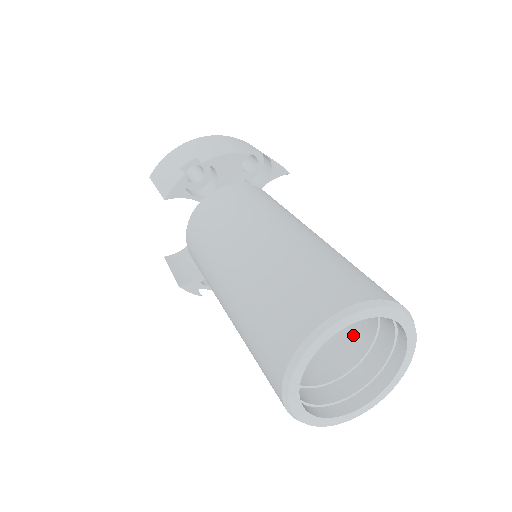
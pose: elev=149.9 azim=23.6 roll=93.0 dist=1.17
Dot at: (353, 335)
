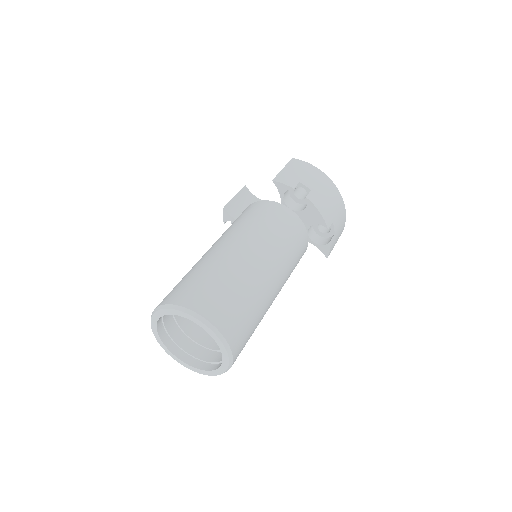
Dot at: occluded
